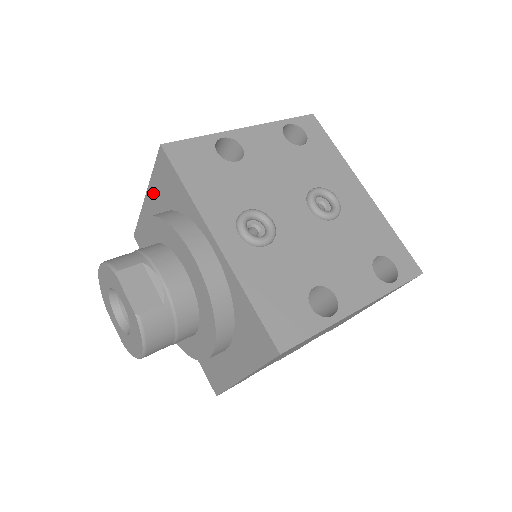
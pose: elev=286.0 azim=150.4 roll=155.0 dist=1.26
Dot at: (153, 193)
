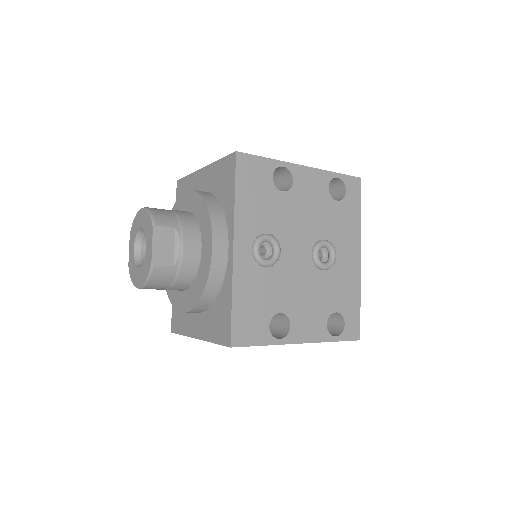
Dot at: (210, 172)
